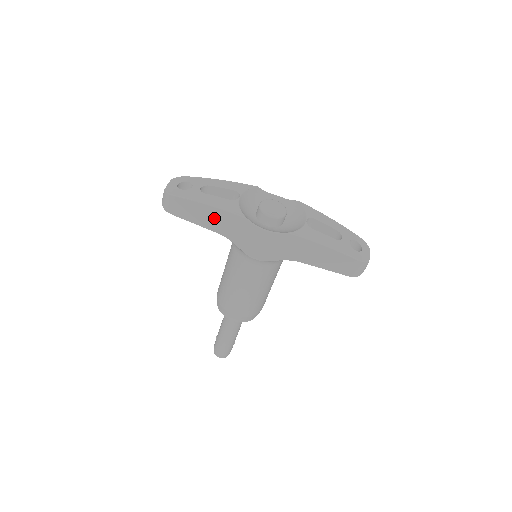
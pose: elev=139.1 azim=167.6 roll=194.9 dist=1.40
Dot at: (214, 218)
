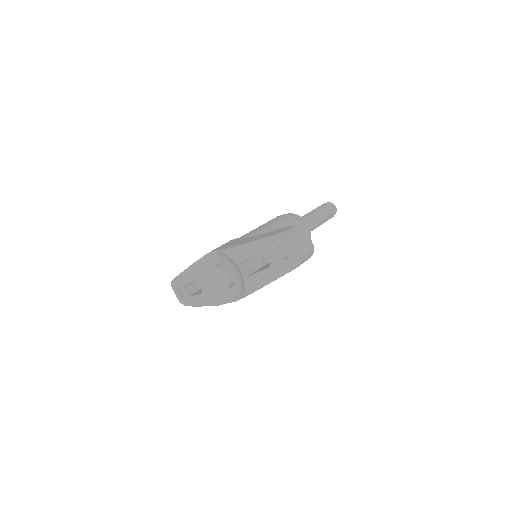
Dot at: occluded
